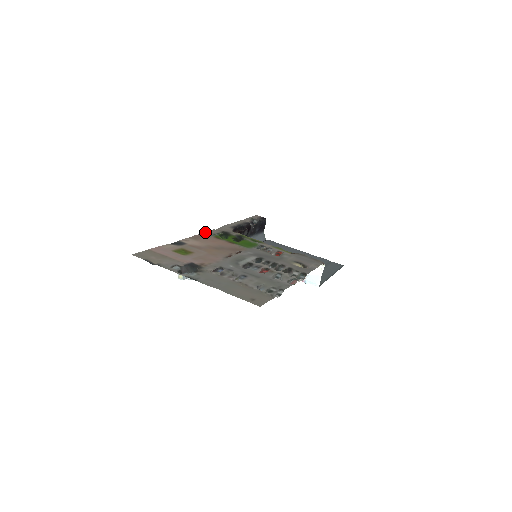
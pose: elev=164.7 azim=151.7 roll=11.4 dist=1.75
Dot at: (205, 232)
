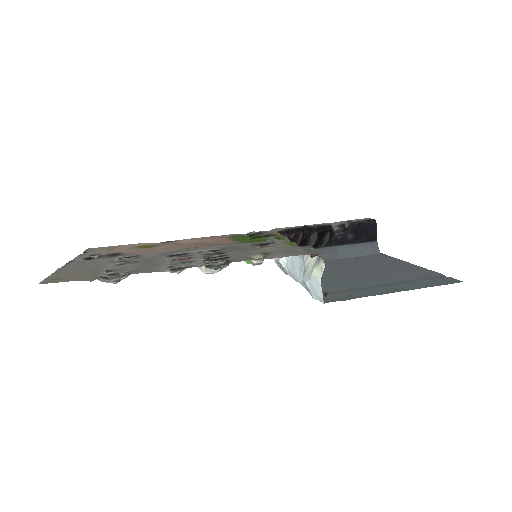
Dot at: (232, 234)
